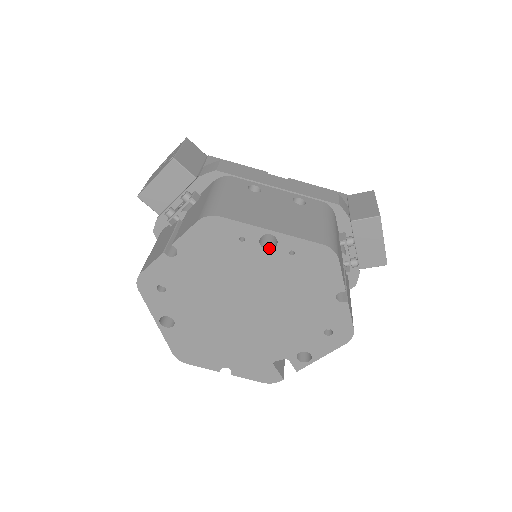
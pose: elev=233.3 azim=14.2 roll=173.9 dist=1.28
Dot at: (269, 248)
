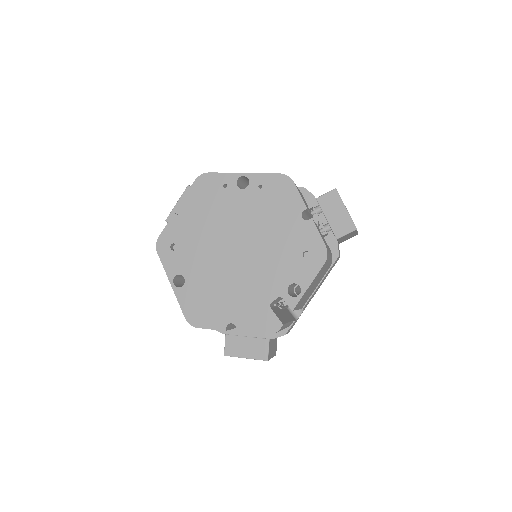
Dot at: (245, 189)
